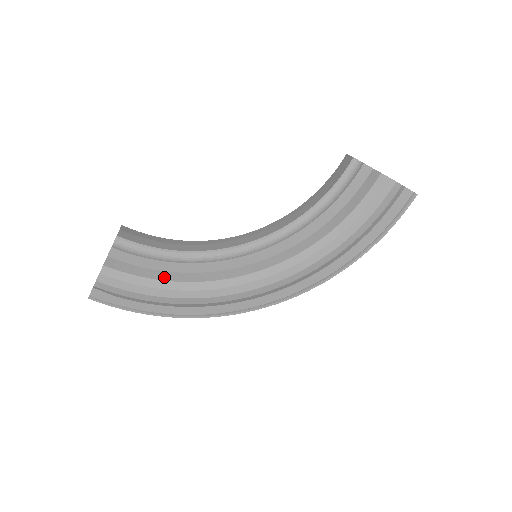
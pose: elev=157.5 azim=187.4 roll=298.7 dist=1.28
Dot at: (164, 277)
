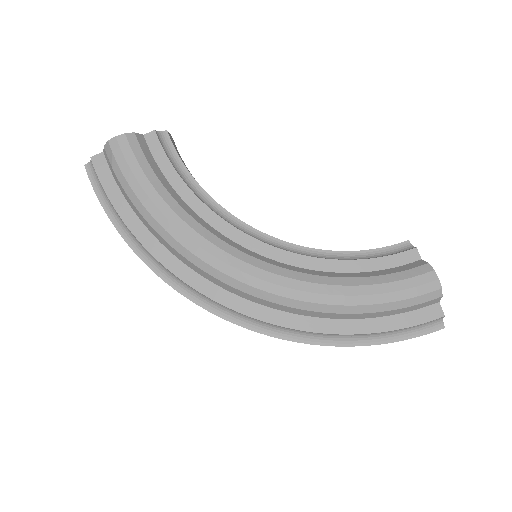
Dot at: (168, 188)
